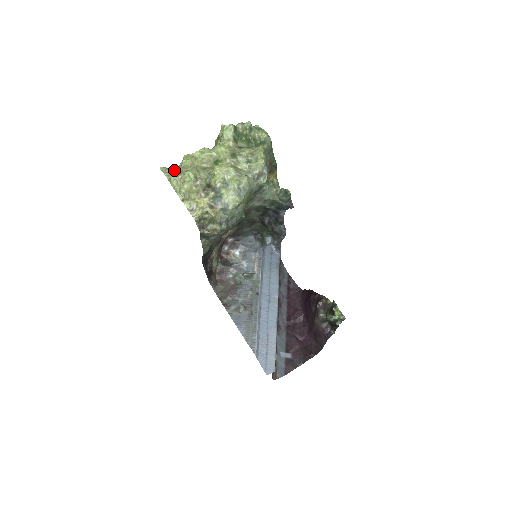
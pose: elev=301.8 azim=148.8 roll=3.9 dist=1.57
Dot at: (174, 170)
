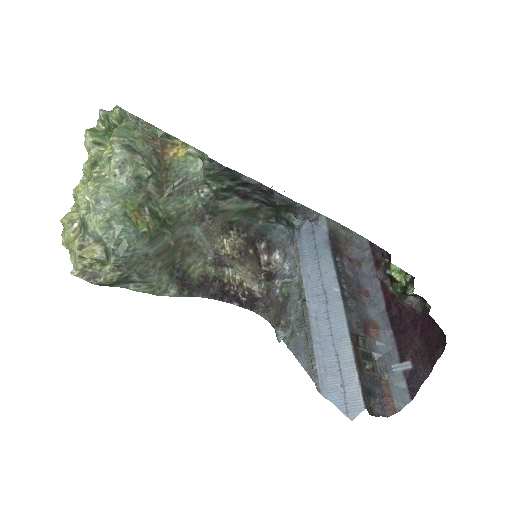
Dot at: occluded
